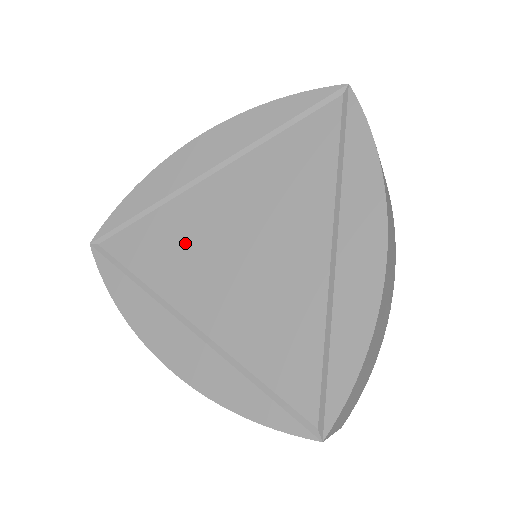
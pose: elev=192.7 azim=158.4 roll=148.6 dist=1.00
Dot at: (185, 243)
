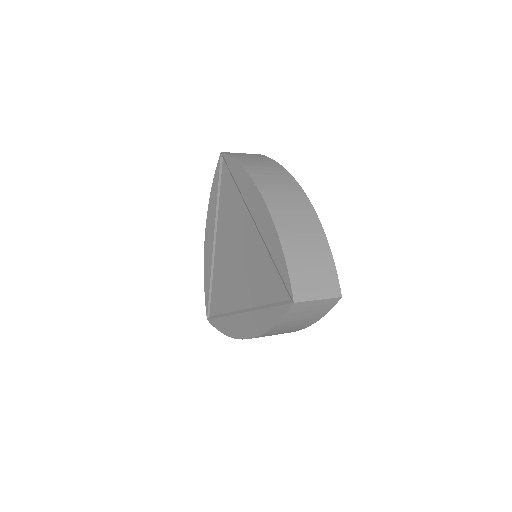
Dot at: (225, 279)
